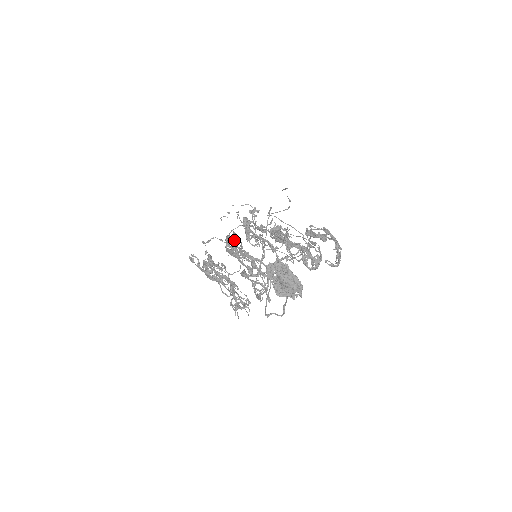
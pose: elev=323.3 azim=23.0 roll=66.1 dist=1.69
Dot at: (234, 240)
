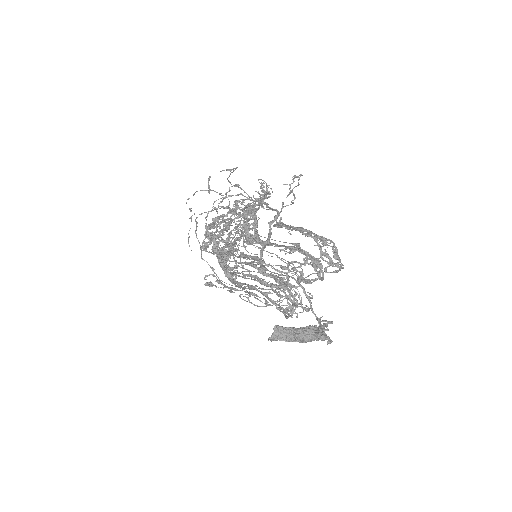
Dot at: occluded
